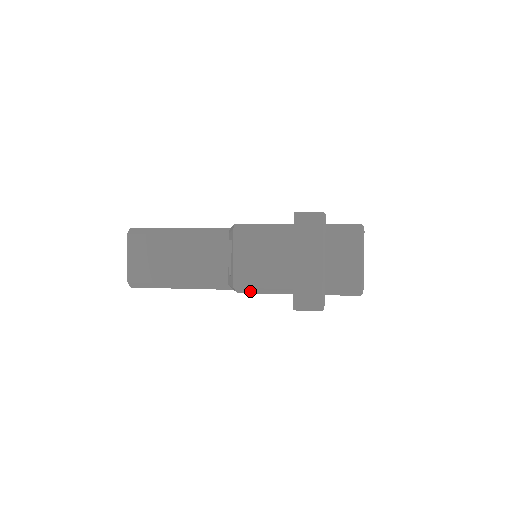
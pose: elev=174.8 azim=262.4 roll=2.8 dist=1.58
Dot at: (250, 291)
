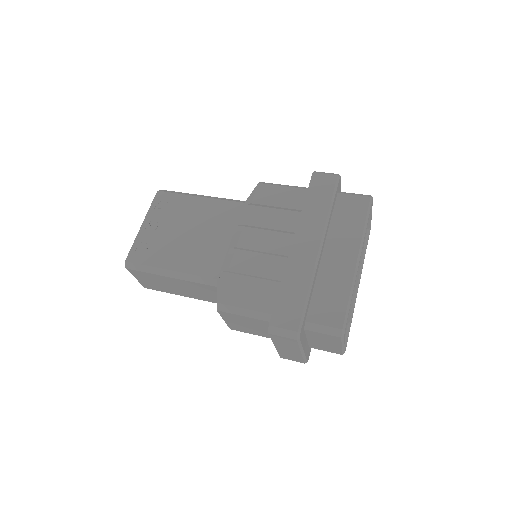
Dot at: occluded
